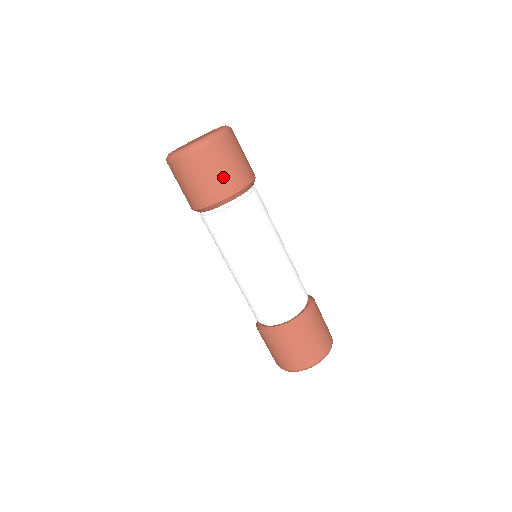
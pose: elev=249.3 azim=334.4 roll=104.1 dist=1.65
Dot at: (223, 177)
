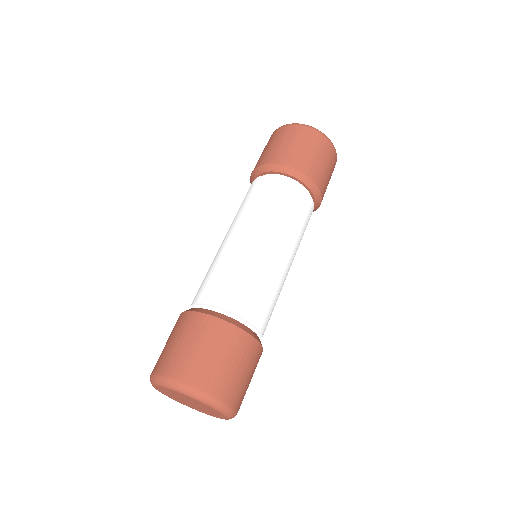
Dot at: (305, 155)
